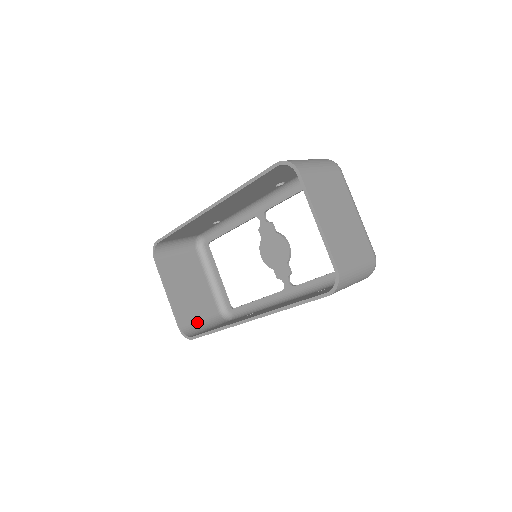
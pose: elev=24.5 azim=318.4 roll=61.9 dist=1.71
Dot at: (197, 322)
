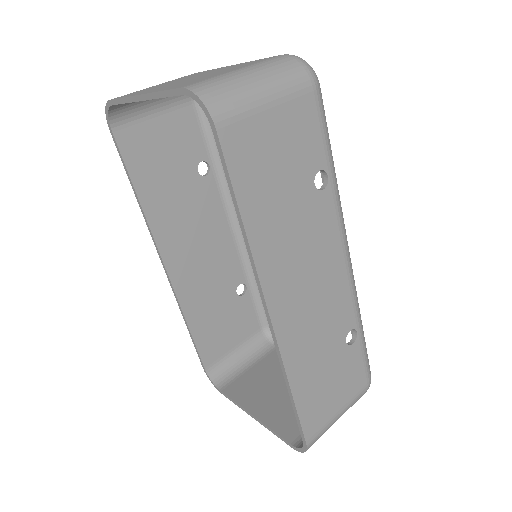
Dot at: occluded
